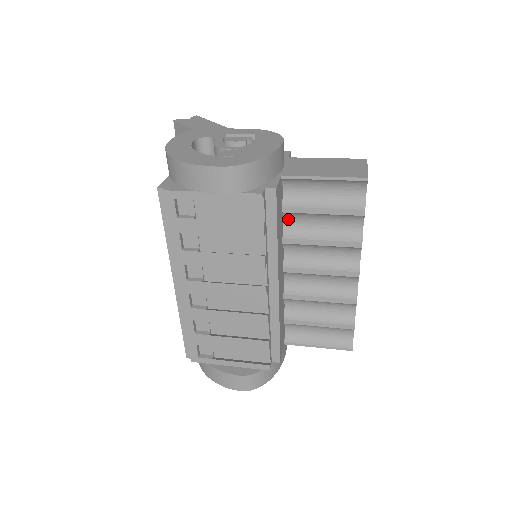
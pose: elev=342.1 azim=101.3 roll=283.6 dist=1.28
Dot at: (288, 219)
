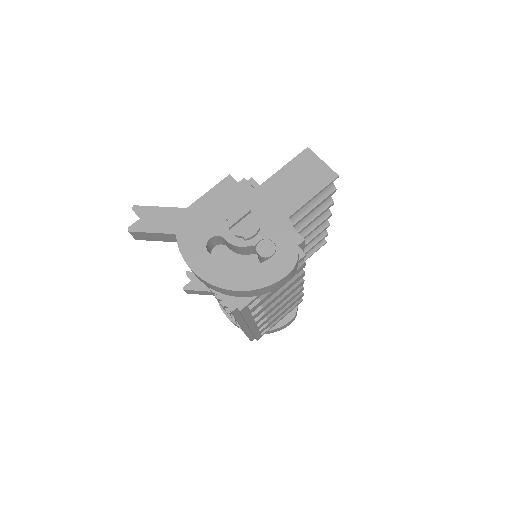
Dot at: occluded
